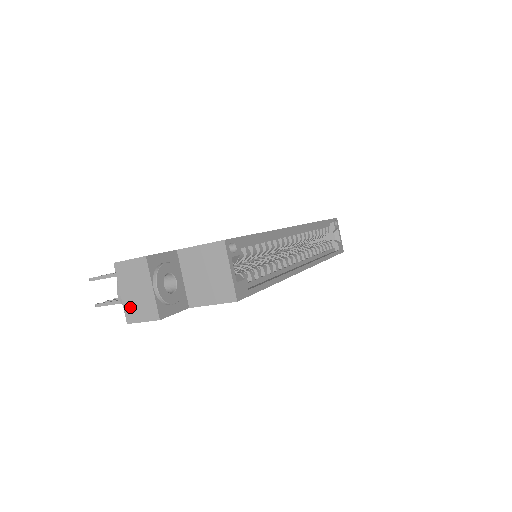
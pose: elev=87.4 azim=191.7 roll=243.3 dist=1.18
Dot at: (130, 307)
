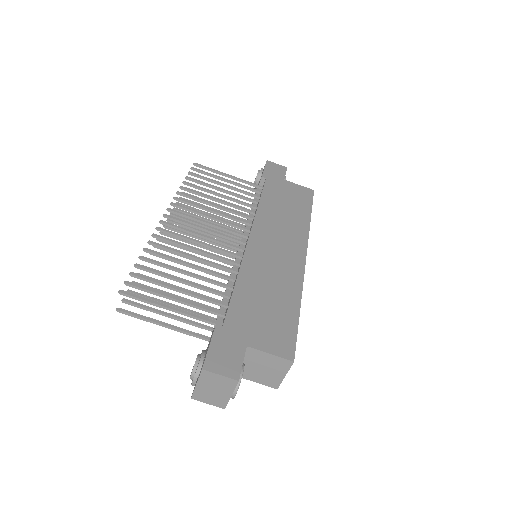
Dot at: (201, 394)
